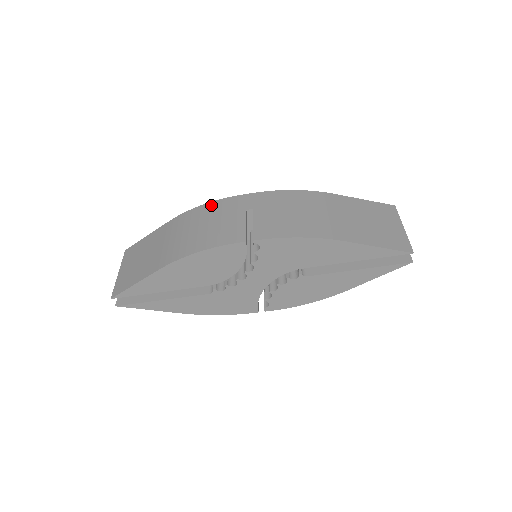
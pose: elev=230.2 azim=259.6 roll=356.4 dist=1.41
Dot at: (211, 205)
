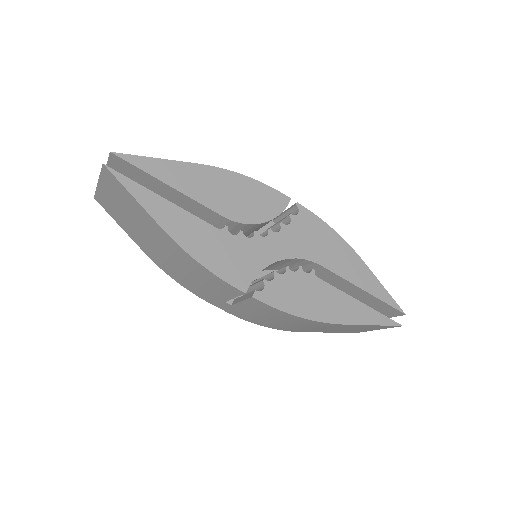
Dot at: occluded
